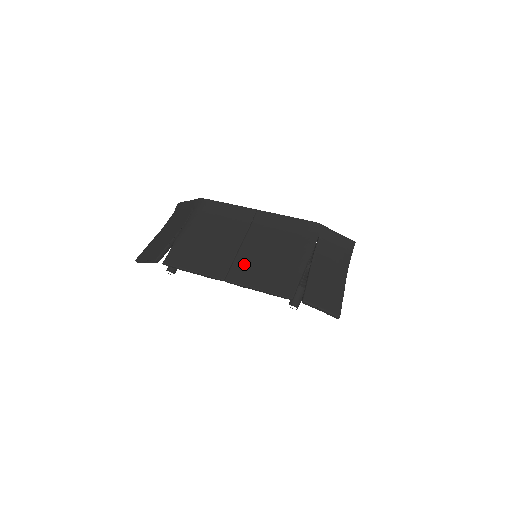
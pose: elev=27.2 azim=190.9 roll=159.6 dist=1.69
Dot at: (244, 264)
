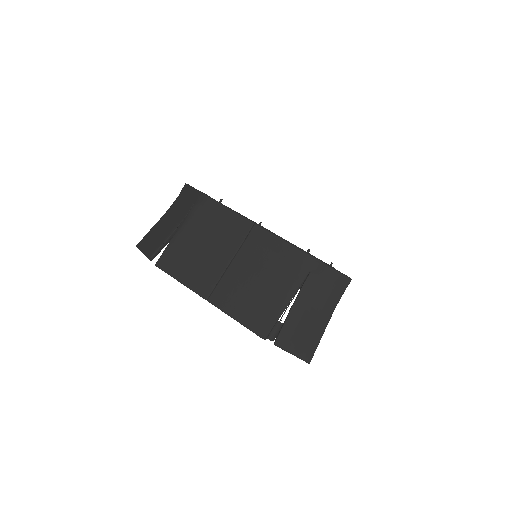
Dot at: (228, 287)
